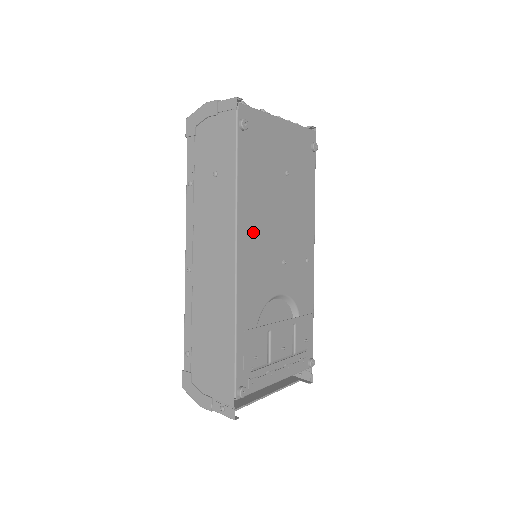
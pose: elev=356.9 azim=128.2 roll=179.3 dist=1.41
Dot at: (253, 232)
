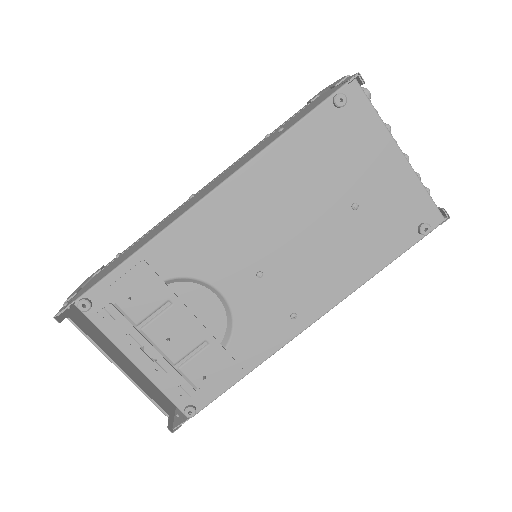
Dot at: (251, 201)
